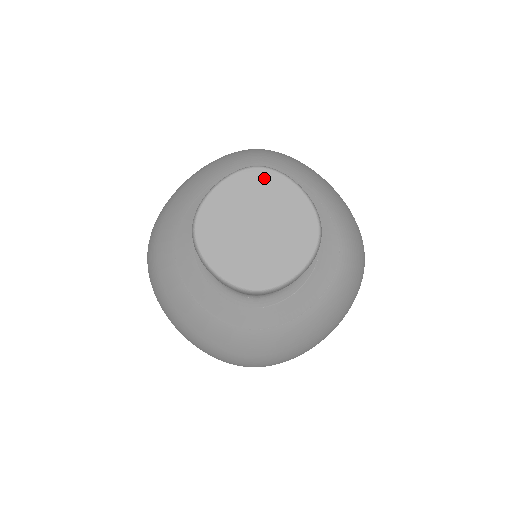
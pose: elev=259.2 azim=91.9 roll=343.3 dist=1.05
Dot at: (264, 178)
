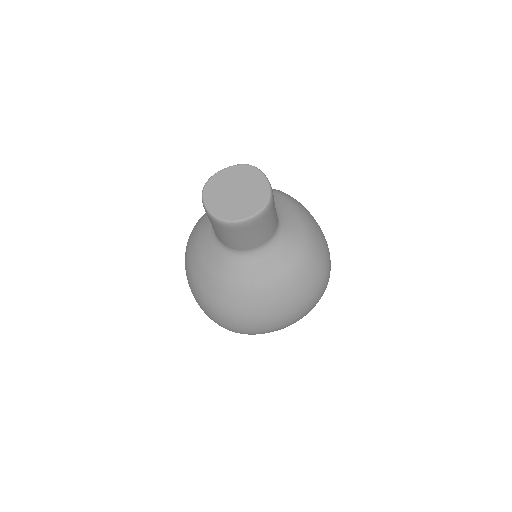
Dot at: (249, 170)
